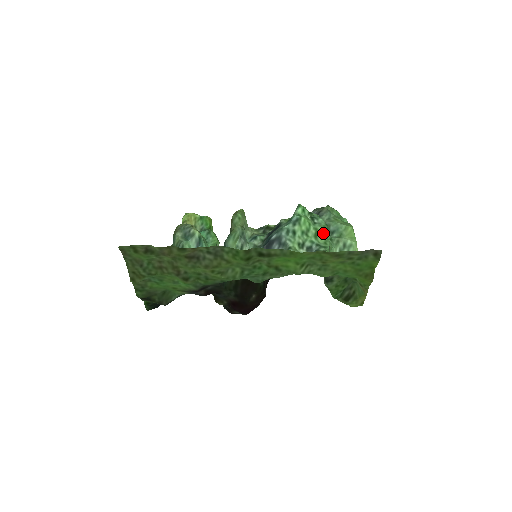
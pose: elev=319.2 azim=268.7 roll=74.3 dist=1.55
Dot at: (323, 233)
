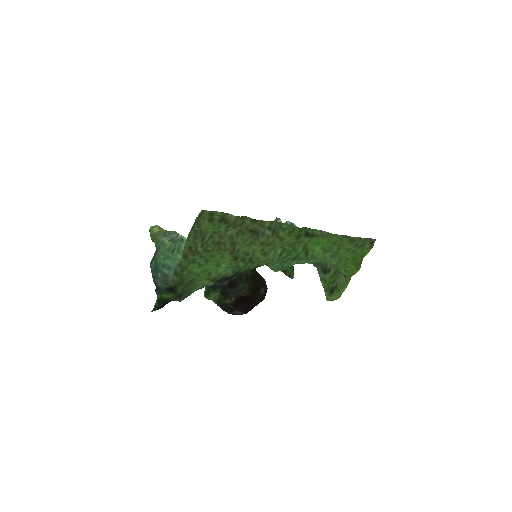
Dot at: occluded
